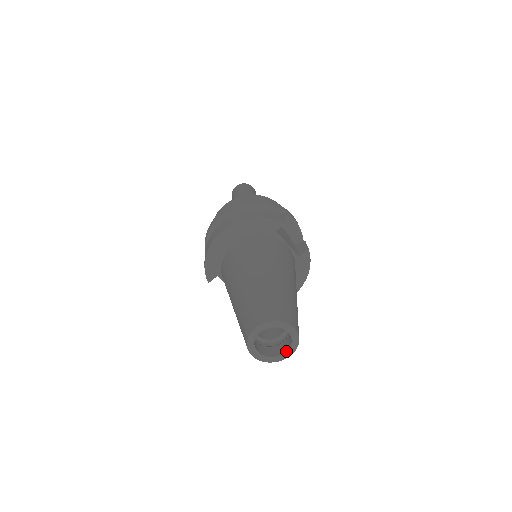
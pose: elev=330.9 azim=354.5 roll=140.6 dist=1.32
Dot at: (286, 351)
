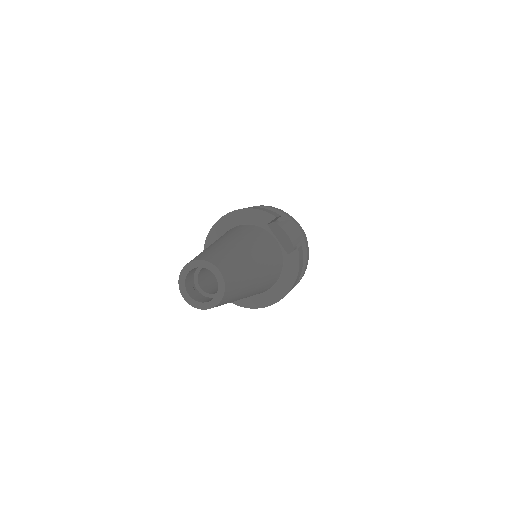
Dot at: (213, 298)
